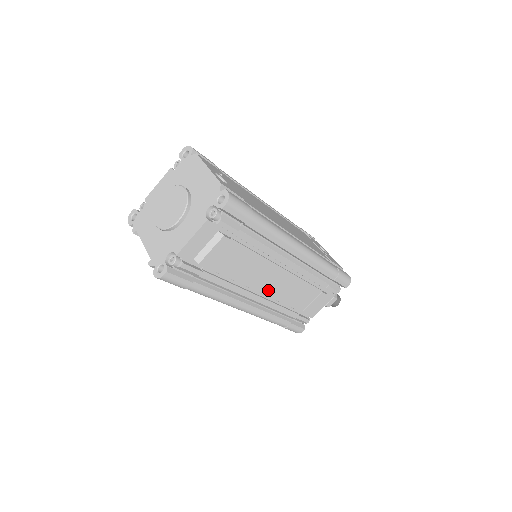
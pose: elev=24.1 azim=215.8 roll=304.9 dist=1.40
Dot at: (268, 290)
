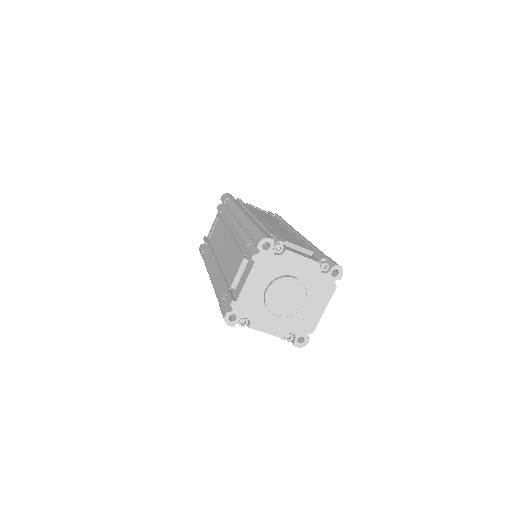
Dot at: occluded
